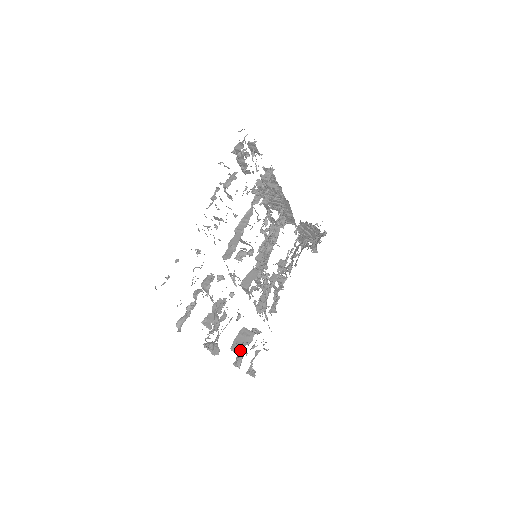
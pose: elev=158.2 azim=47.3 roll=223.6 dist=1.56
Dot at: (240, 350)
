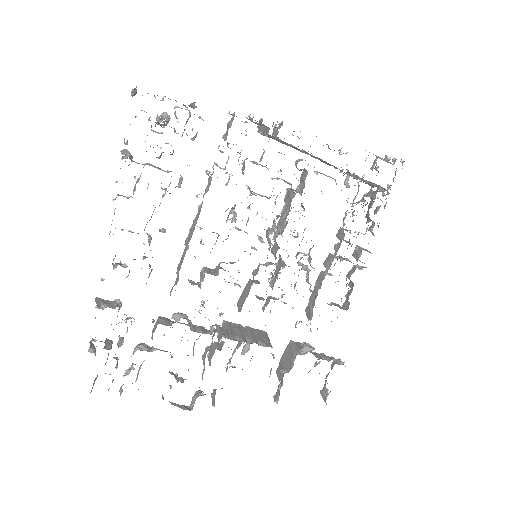
Dot at: (281, 377)
